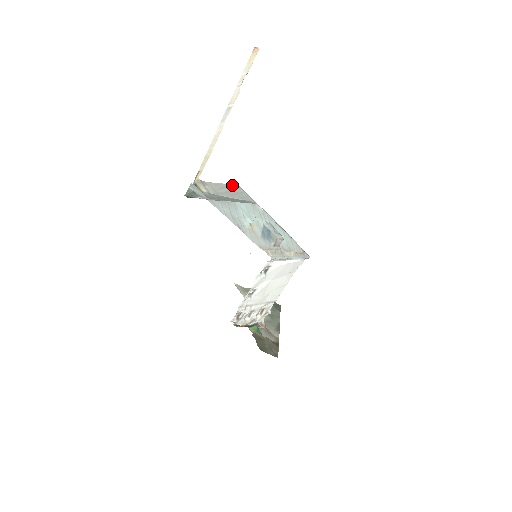
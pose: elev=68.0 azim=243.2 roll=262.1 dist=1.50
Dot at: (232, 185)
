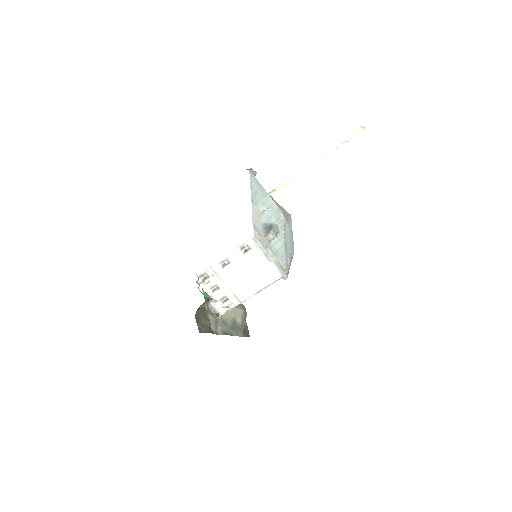
Dot at: (287, 212)
